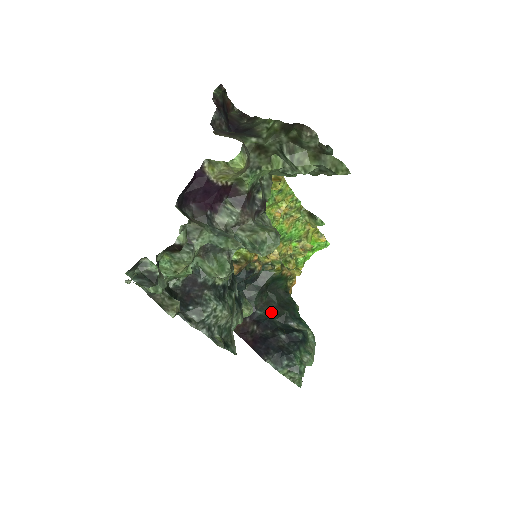
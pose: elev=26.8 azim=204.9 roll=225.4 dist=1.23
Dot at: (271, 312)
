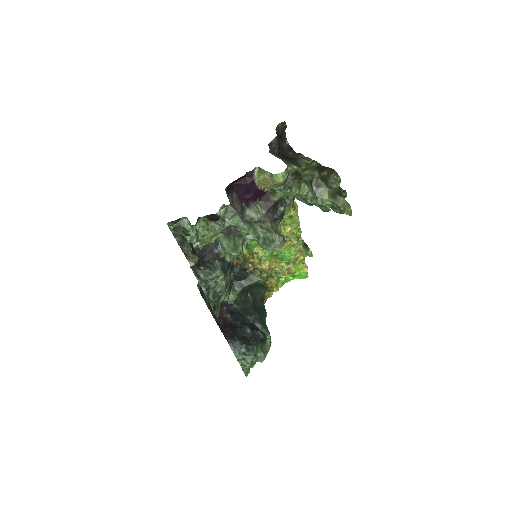
Dot at: (245, 310)
